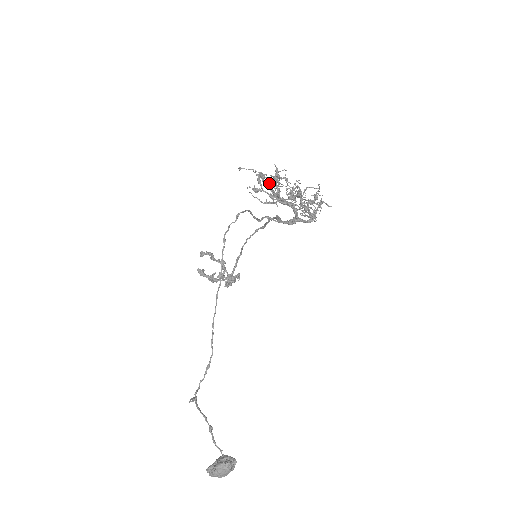
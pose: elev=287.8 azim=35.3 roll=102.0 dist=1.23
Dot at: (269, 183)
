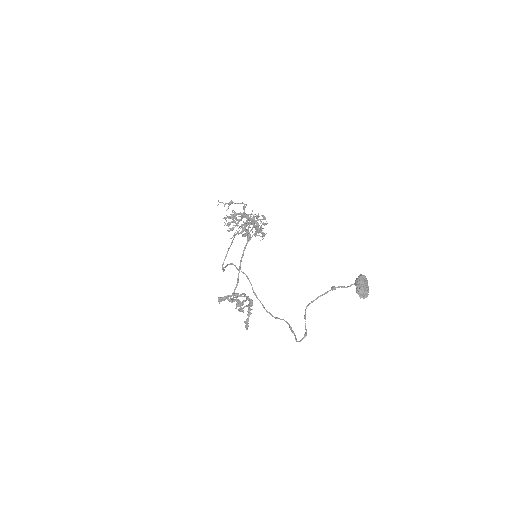
Dot at: (229, 230)
